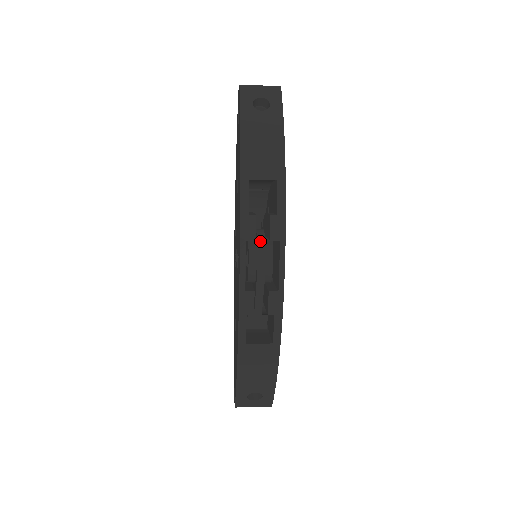
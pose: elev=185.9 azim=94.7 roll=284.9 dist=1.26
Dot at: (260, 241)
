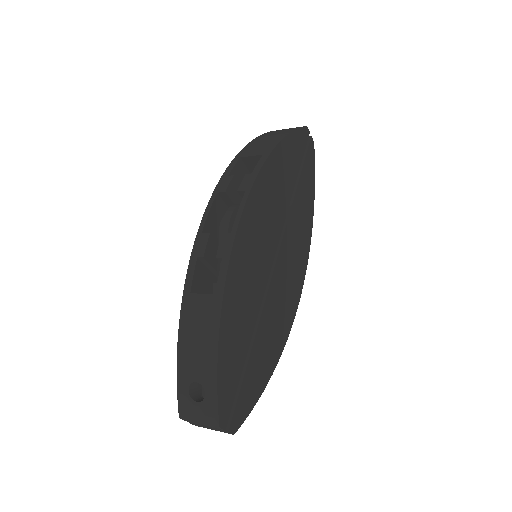
Dot at: (237, 204)
